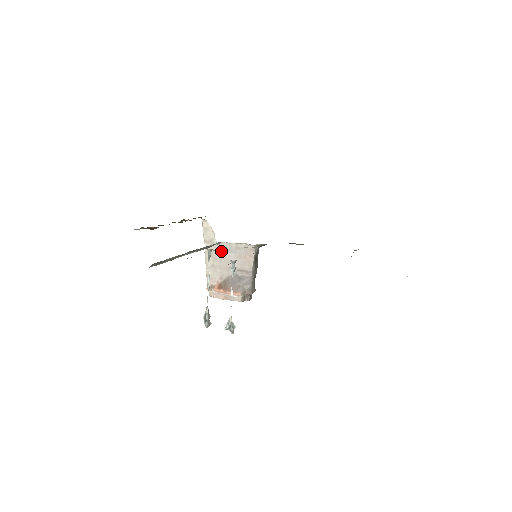
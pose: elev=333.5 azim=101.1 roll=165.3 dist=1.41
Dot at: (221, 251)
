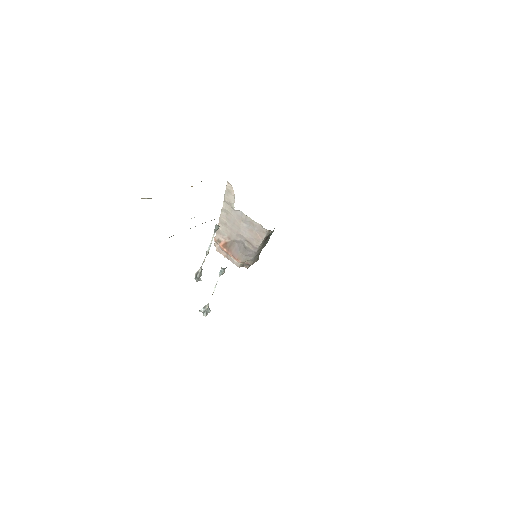
Dot at: (236, 217)
